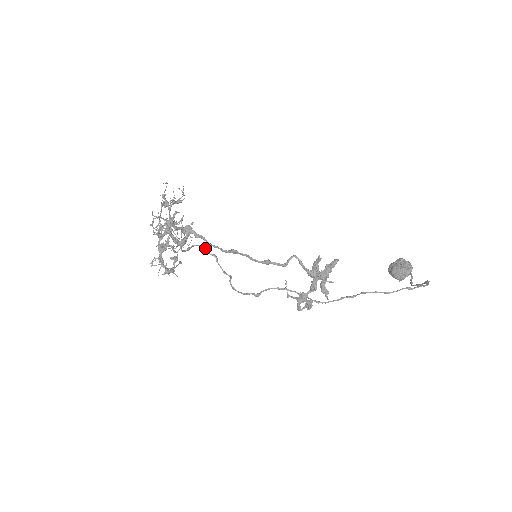
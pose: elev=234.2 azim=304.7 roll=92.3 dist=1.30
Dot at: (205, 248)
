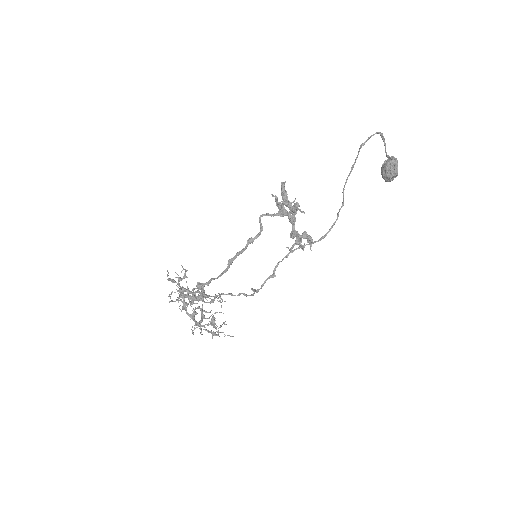
Dot at: (229, 293)
